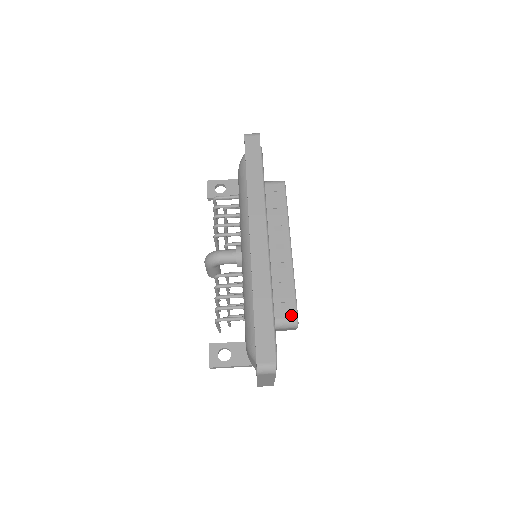
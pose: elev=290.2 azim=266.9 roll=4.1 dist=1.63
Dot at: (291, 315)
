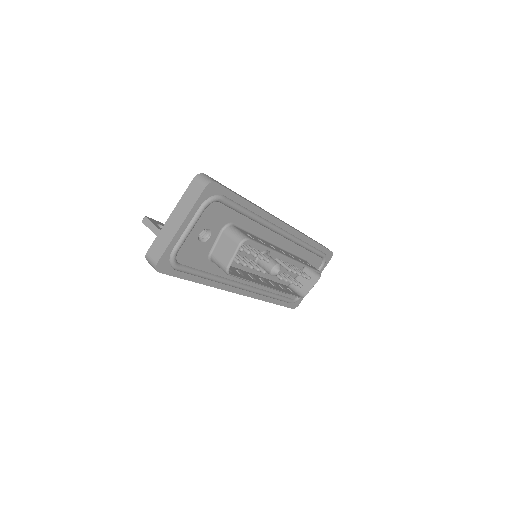
Dot at: (247, 236)
